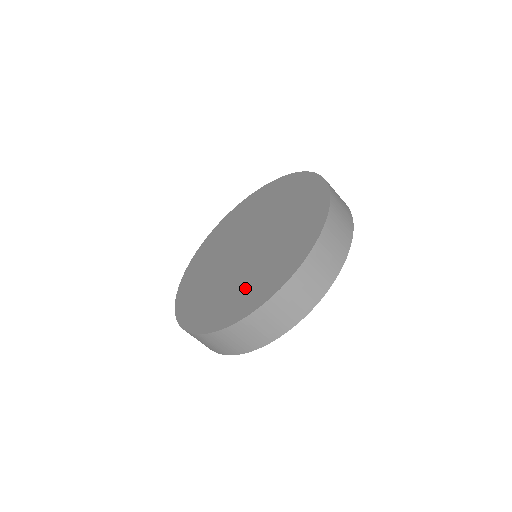
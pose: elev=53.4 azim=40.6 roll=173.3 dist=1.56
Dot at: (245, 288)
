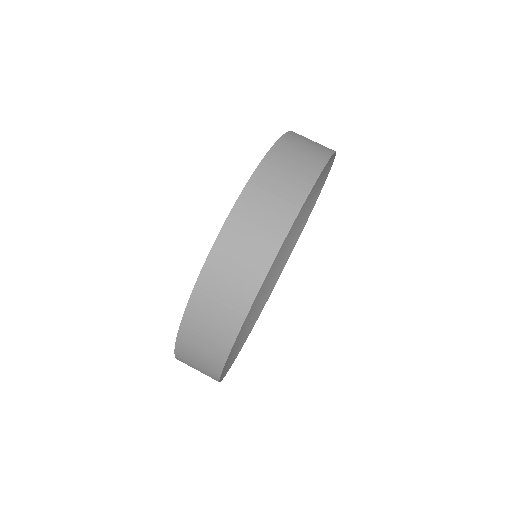
Dot at: occluded
